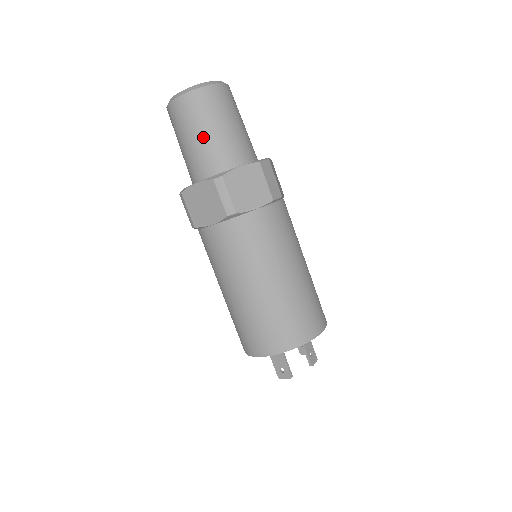
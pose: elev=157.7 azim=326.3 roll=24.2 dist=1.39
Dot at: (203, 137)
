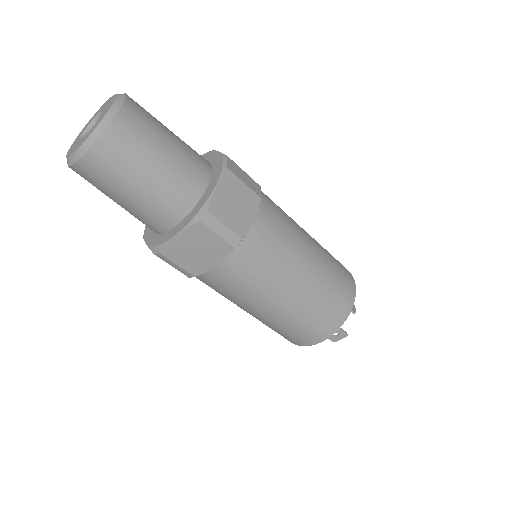
Dot at: (151, 179)
